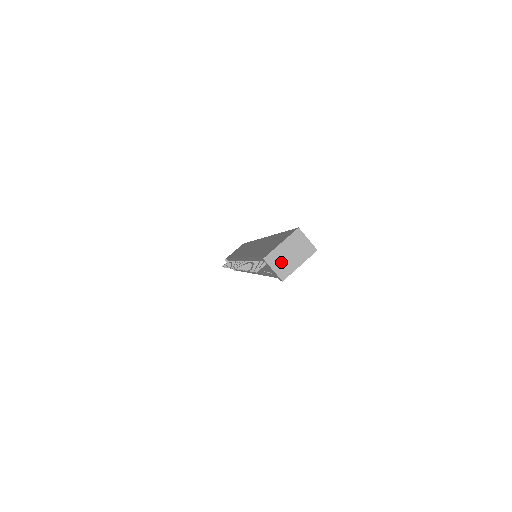
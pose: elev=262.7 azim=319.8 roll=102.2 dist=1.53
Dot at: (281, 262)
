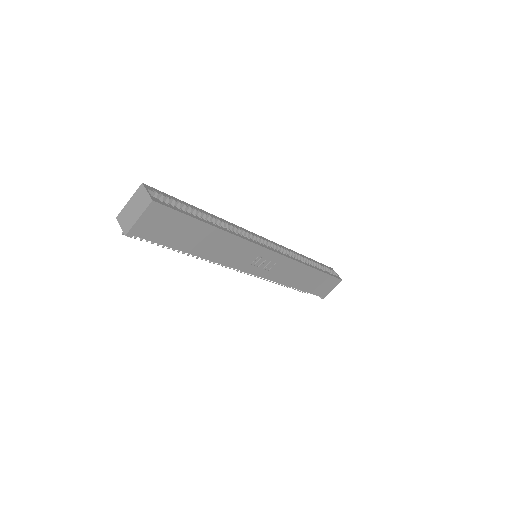
Dot at: (127, 218)
